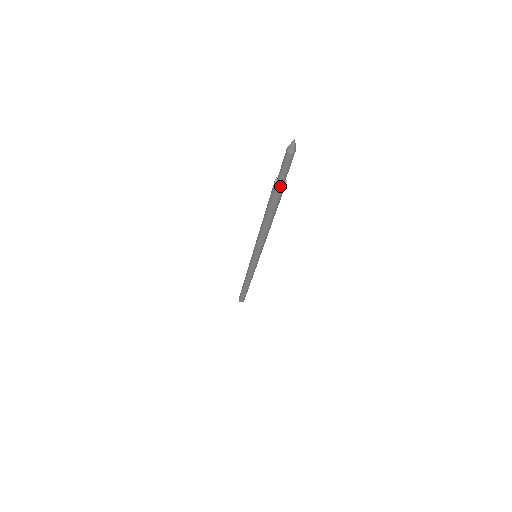
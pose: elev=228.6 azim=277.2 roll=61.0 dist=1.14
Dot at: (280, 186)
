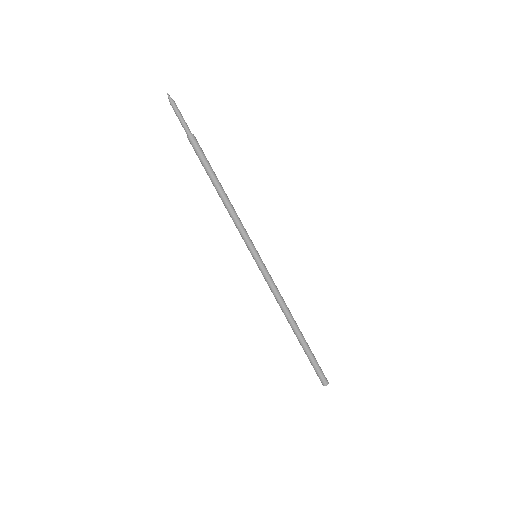
Dot at: (189, 136)
